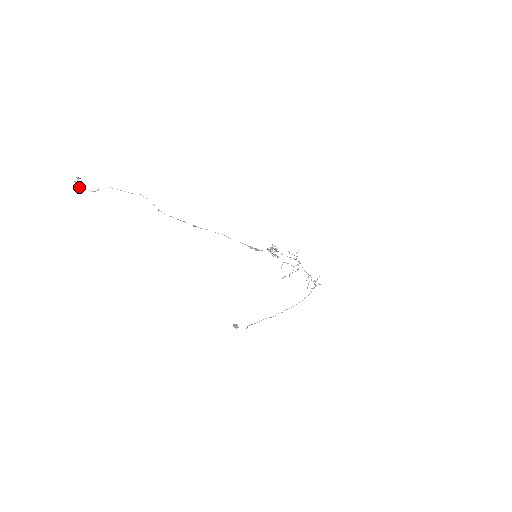
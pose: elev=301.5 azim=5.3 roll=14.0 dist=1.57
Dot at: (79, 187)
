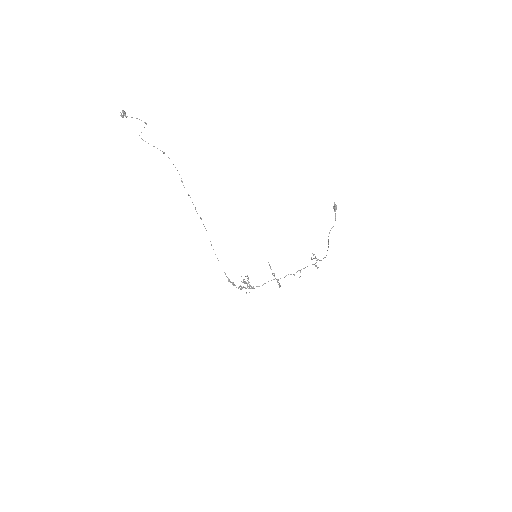
Dot at: occluded
